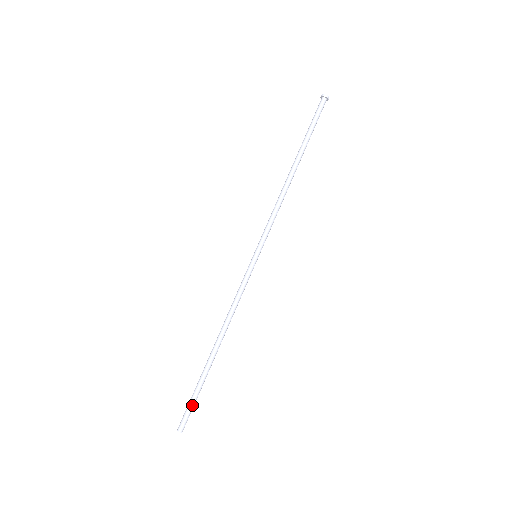
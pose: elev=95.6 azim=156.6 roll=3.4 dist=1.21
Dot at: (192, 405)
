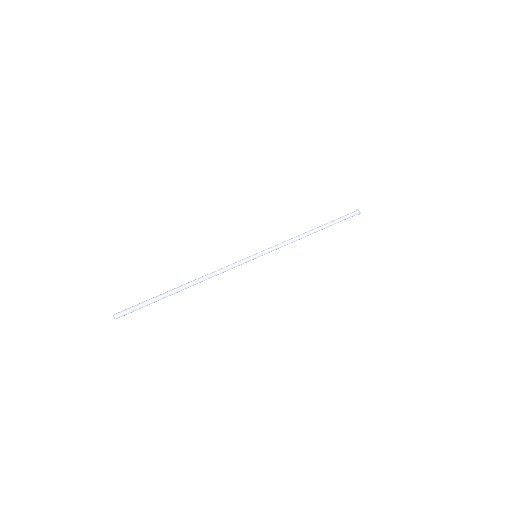
Dot at: (138, 305)
